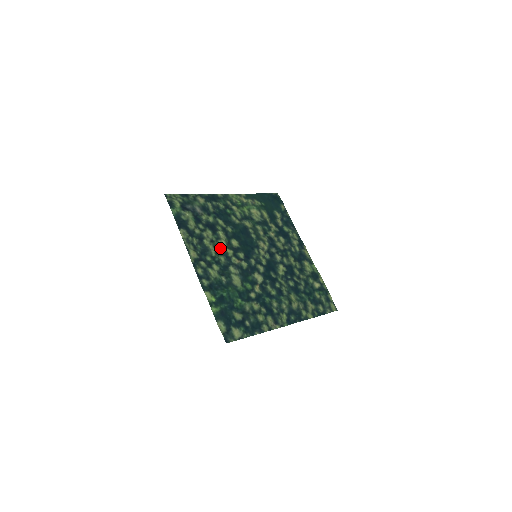
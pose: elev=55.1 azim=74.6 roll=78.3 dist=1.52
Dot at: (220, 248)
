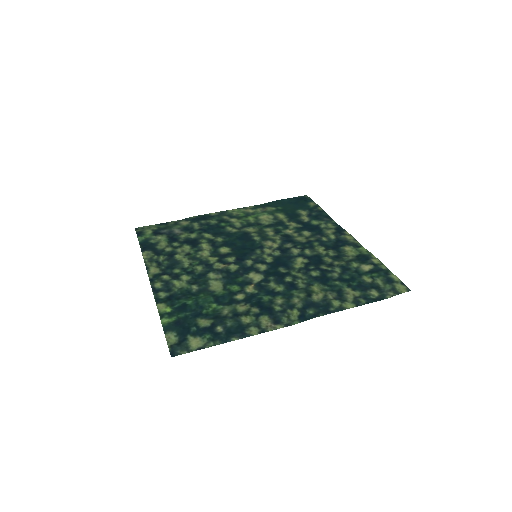
Dot at: (199, 258)
